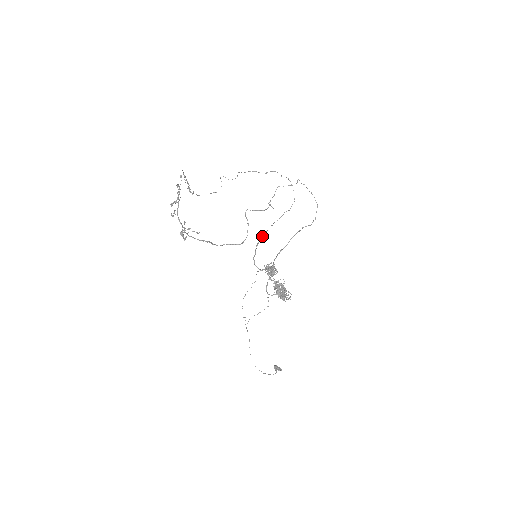
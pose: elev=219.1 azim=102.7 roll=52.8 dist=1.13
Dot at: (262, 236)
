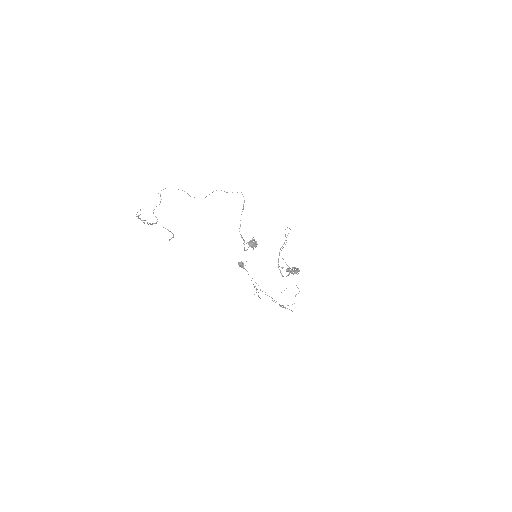
Dot at: (278, 259)
